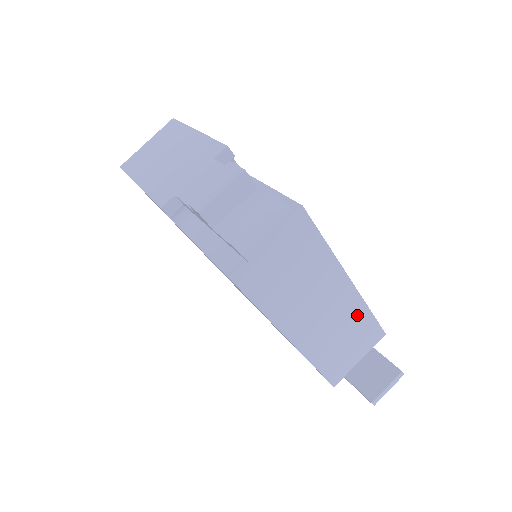
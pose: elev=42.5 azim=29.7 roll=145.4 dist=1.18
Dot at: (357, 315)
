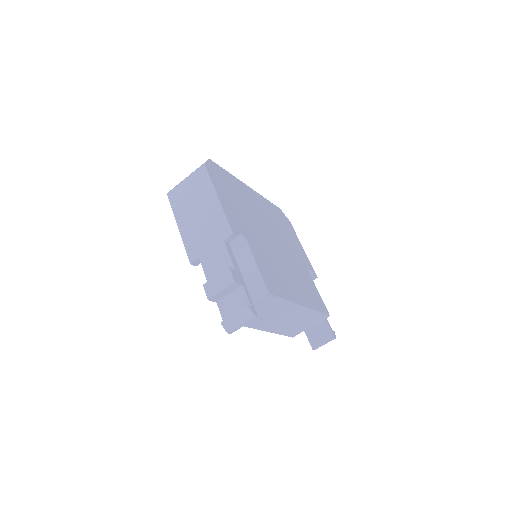
Dot at: (308, 315)
